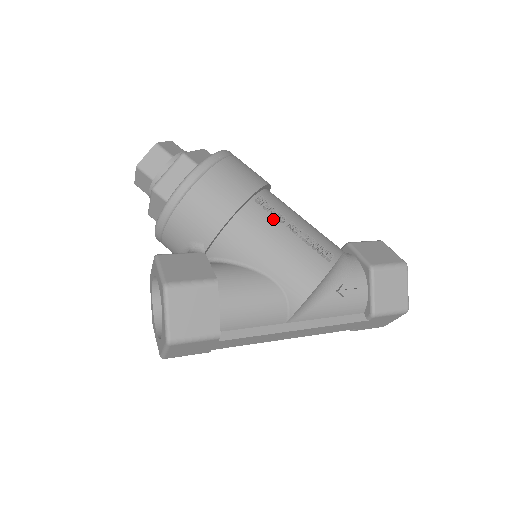
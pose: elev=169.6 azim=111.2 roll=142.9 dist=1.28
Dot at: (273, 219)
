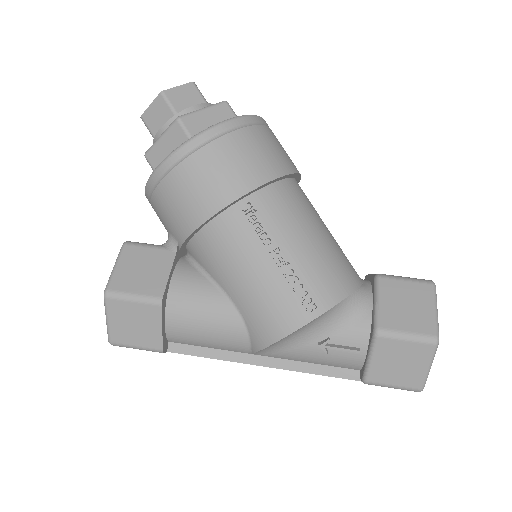
Dot at: (256, 237)
